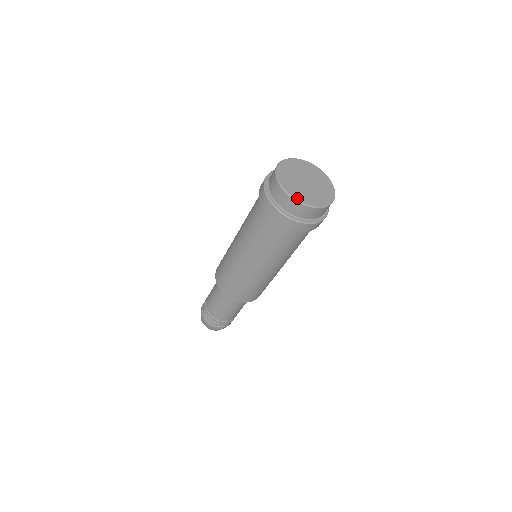
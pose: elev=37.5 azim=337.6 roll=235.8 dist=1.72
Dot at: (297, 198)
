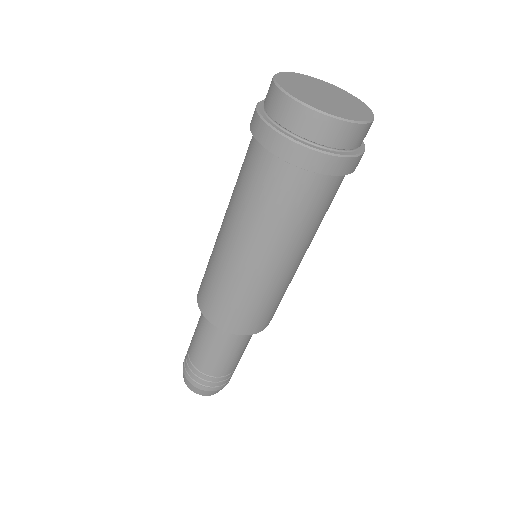
Dot at: (329, 112)
